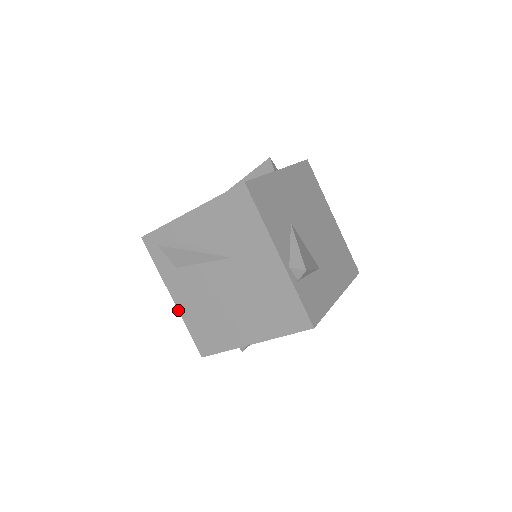
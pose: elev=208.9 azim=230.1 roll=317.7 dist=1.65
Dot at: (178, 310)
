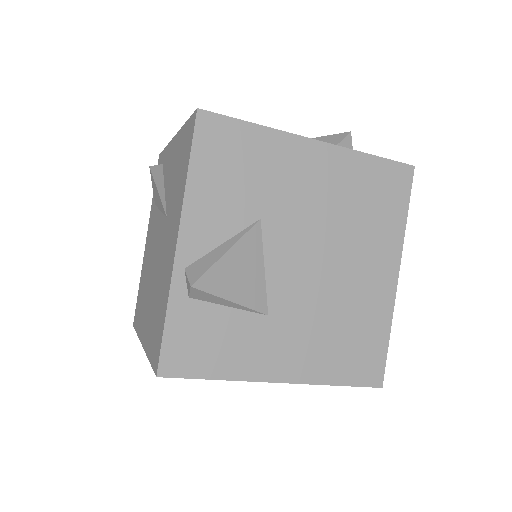
Dot at: (143, 257)
